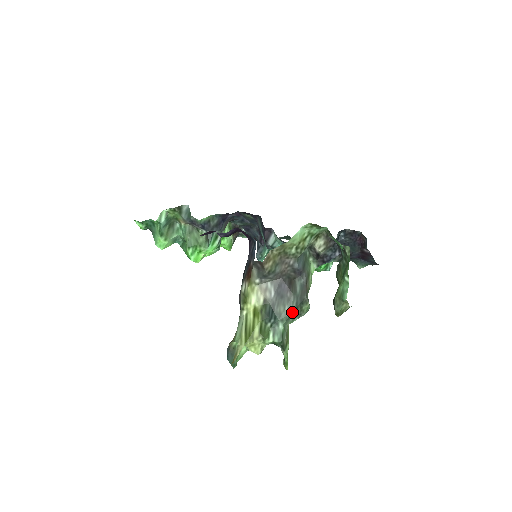
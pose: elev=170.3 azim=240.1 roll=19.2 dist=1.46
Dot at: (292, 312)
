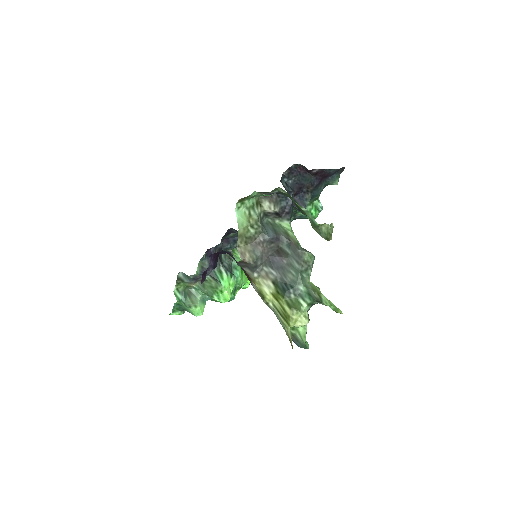
Dot at: (299, 271)
